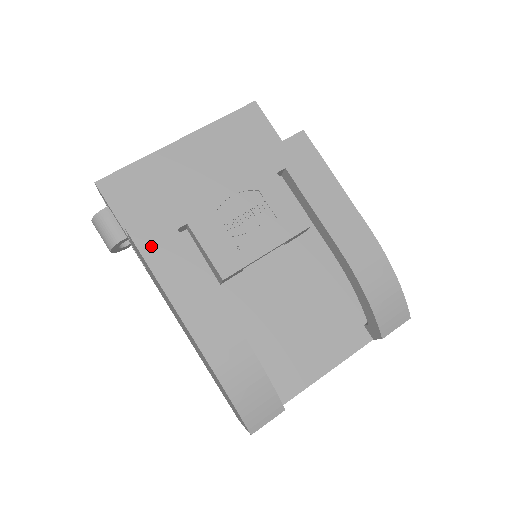
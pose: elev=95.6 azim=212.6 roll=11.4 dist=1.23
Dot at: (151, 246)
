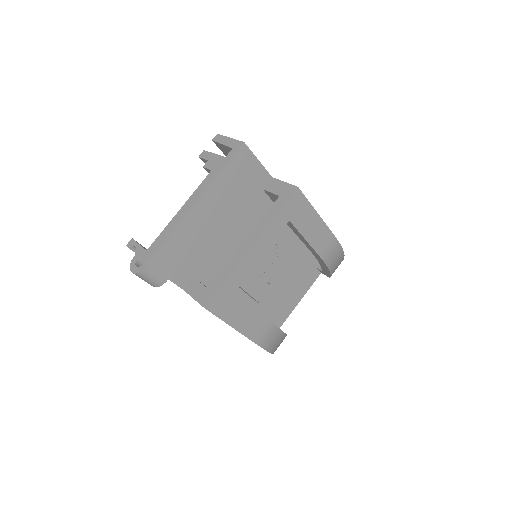
Dot at: (222, 310)
